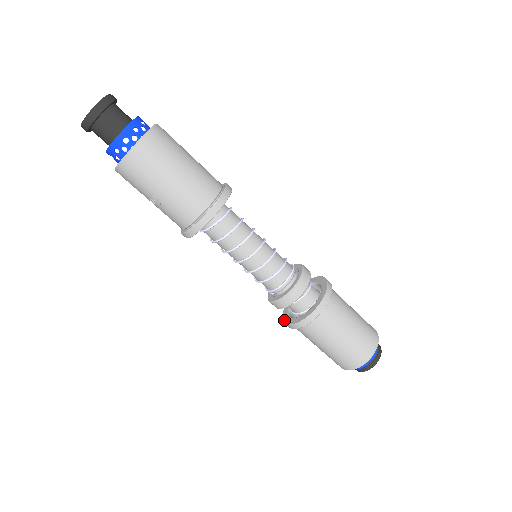
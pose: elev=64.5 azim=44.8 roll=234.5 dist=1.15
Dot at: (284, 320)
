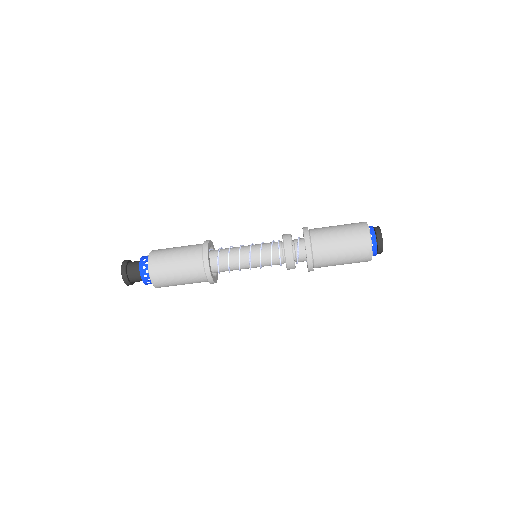
Dot at: occluded
